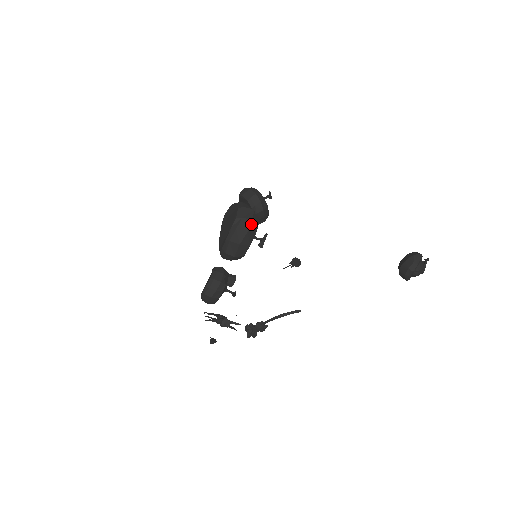
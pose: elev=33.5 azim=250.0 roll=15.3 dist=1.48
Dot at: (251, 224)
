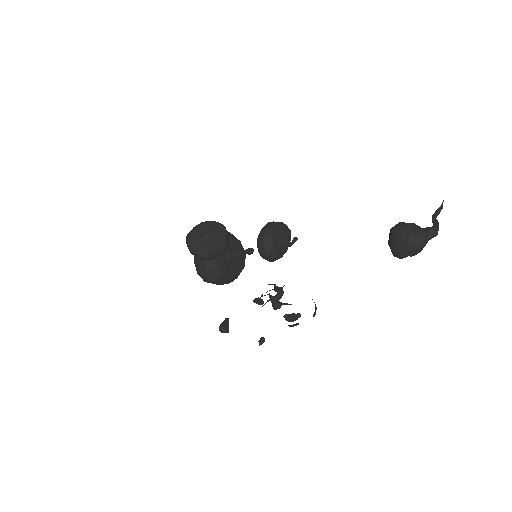
Dot at: (209, 275)
